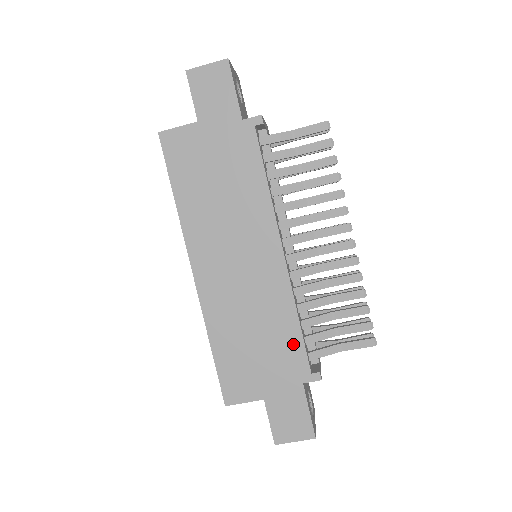
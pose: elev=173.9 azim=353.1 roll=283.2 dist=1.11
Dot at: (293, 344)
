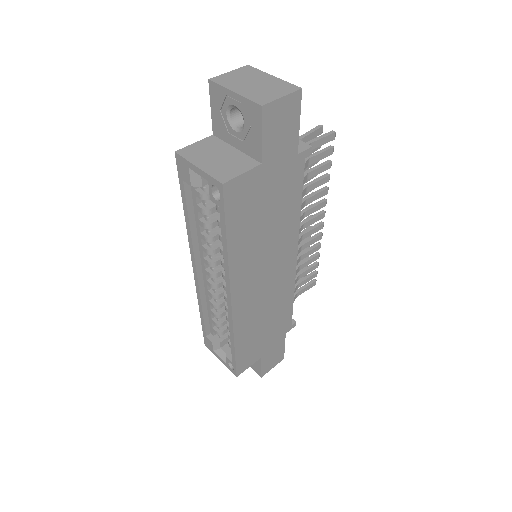
Dot at: (287, 314)
